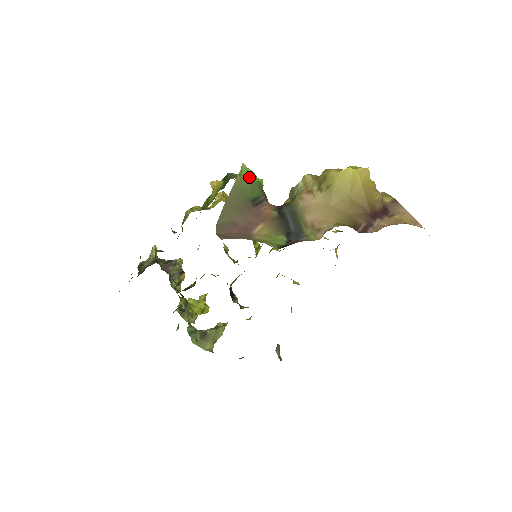
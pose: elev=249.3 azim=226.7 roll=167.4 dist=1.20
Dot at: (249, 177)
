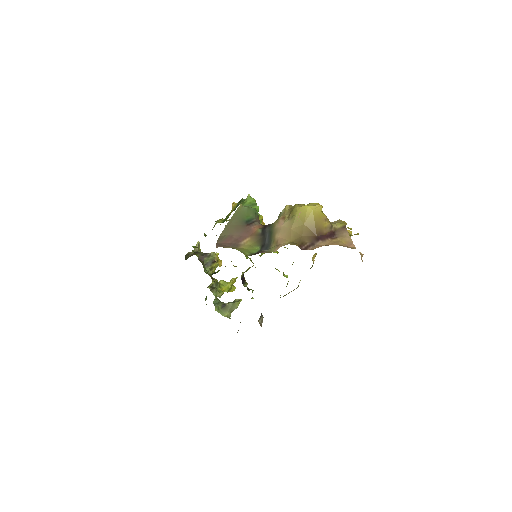
Dot at: (250, 204)
